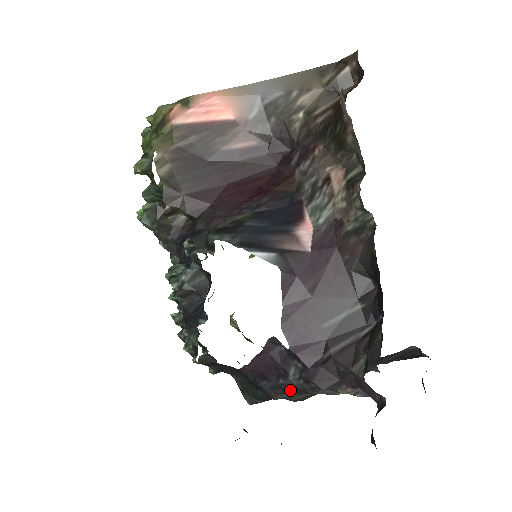
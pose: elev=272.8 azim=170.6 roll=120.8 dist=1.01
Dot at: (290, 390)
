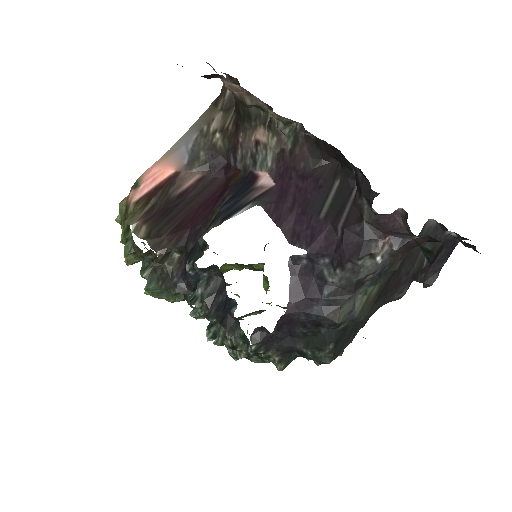
Dot at: (341, 297)
